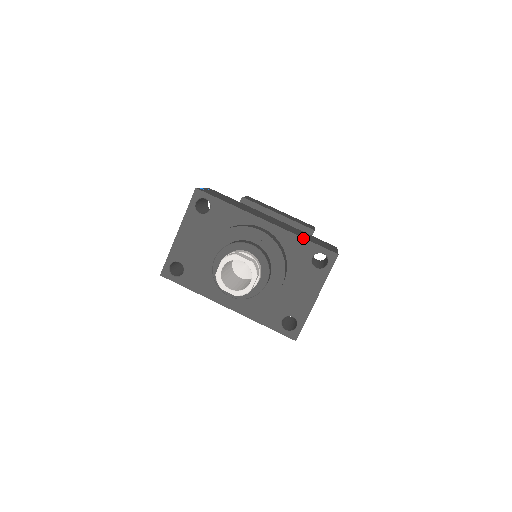
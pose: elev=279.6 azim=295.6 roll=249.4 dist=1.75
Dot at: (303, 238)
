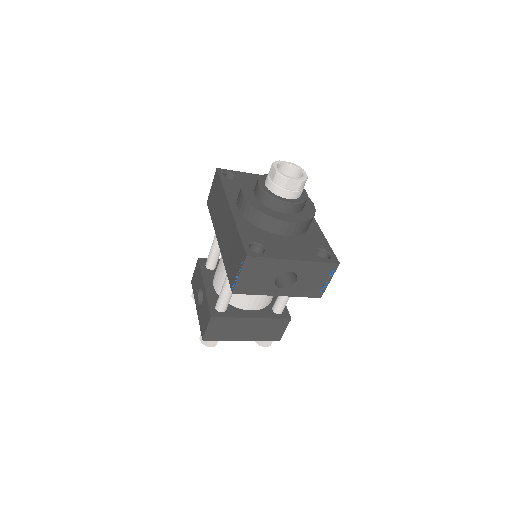
Dot at: (326, 240)
